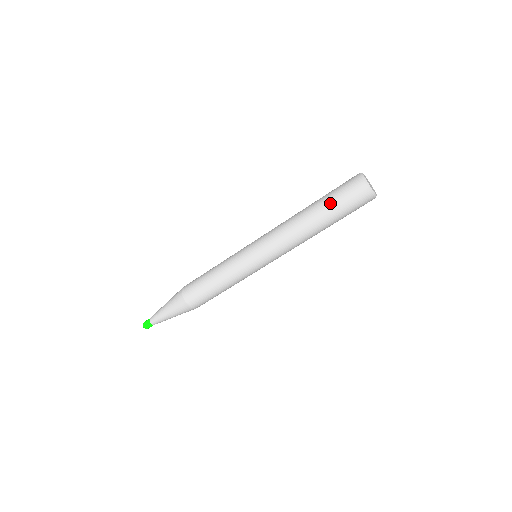
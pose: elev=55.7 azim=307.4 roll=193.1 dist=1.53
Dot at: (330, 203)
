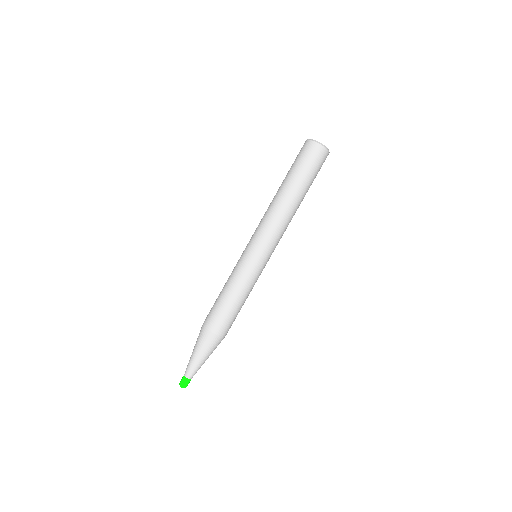
Dot at: (289, 171)
